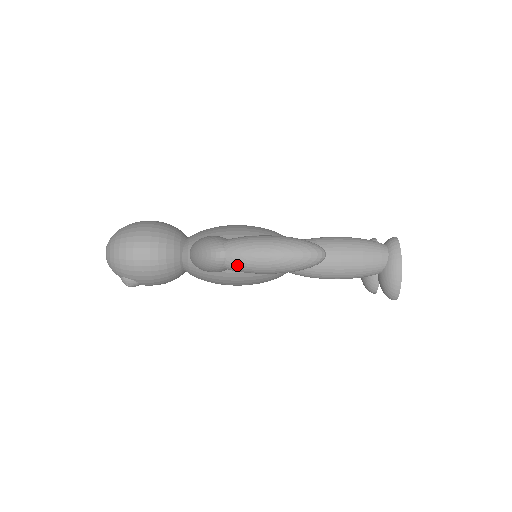
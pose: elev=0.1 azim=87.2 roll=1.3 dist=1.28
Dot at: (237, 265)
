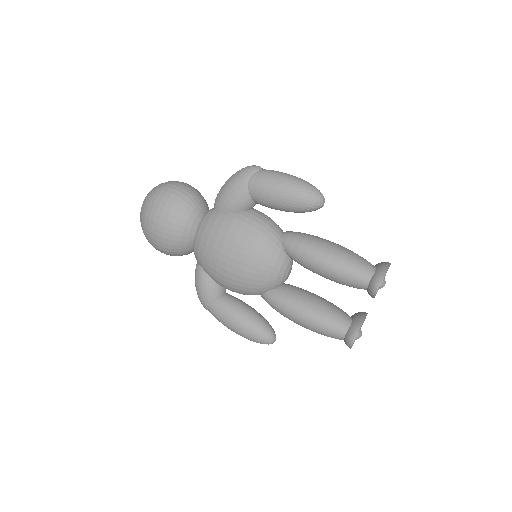
Dot at: occluded
